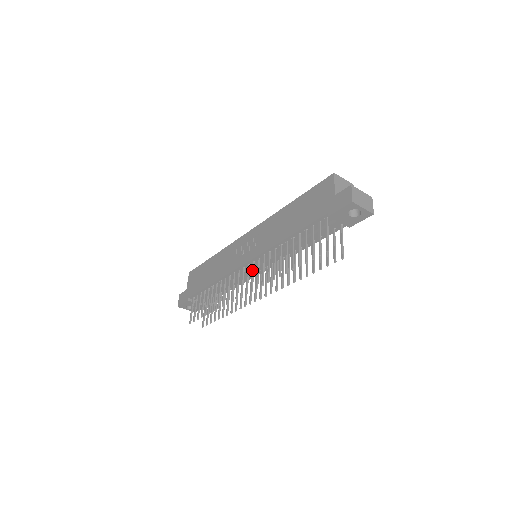
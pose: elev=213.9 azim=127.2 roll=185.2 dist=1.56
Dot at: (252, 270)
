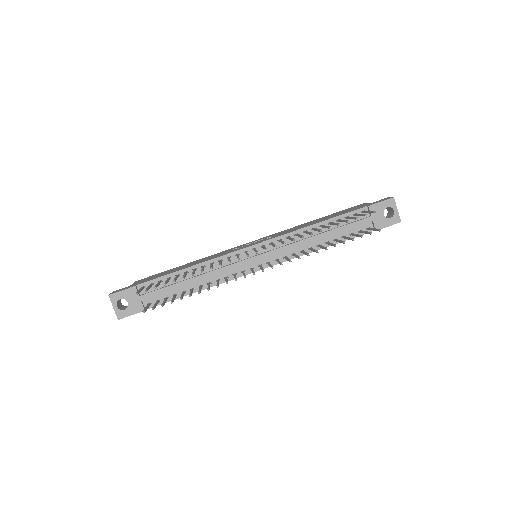
Dot at: (264, 246)
